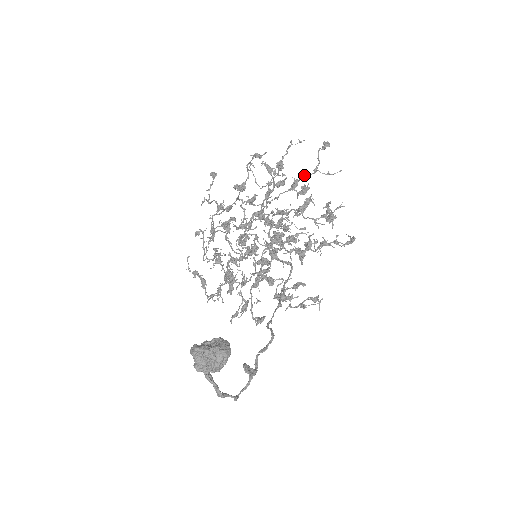
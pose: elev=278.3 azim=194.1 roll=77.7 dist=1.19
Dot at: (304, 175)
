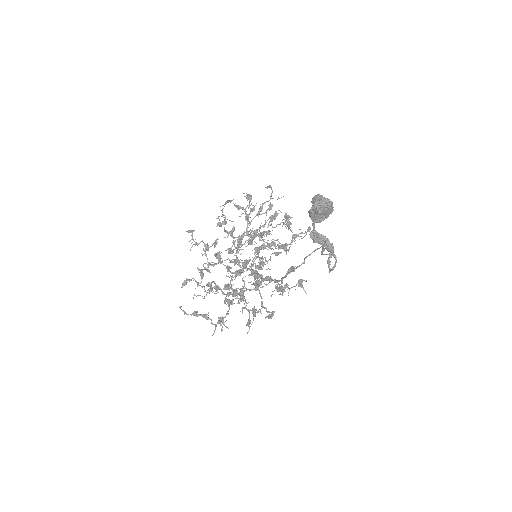
Dot at: occluded
